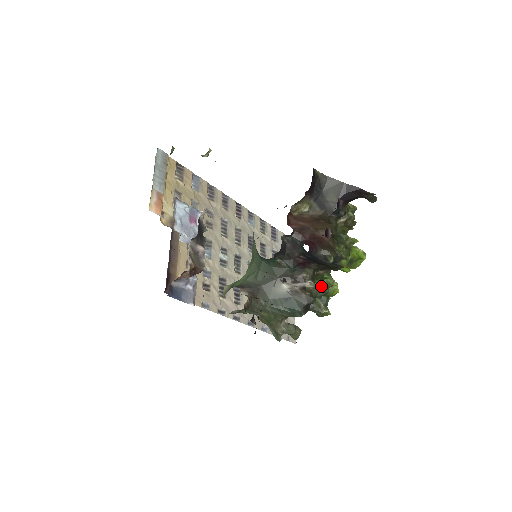
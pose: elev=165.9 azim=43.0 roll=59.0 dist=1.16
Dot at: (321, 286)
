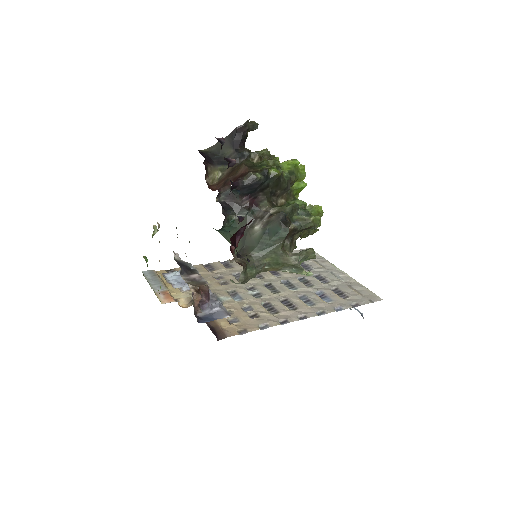
Dot at: (288, 206)
